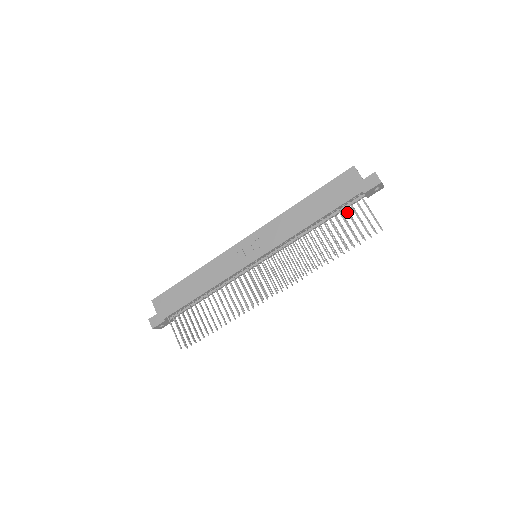
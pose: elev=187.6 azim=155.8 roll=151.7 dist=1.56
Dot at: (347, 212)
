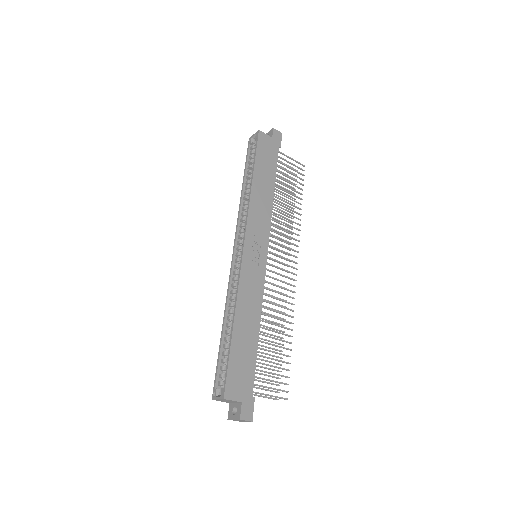
Dot at: (282, 168)
